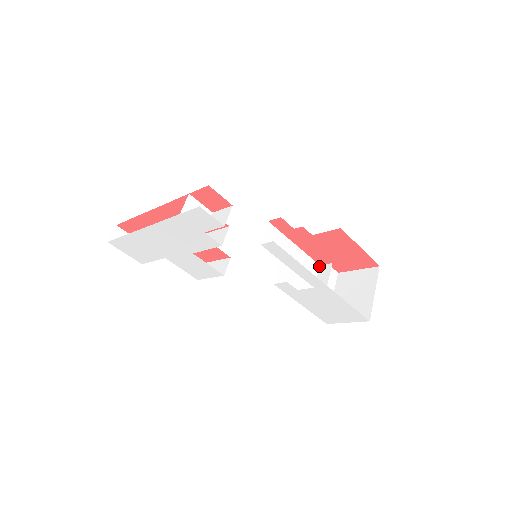
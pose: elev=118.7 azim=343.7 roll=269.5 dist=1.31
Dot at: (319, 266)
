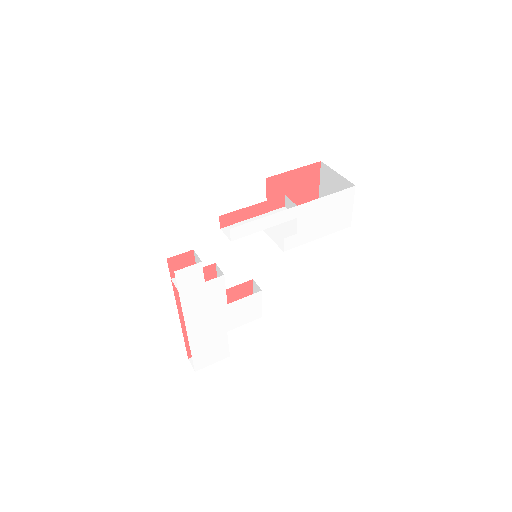
Dot at: (285, 208)
